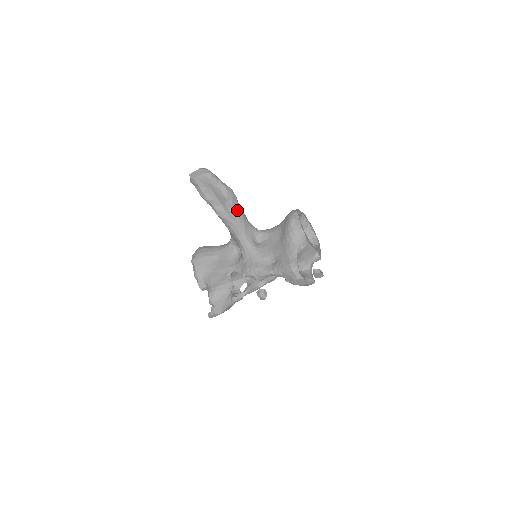
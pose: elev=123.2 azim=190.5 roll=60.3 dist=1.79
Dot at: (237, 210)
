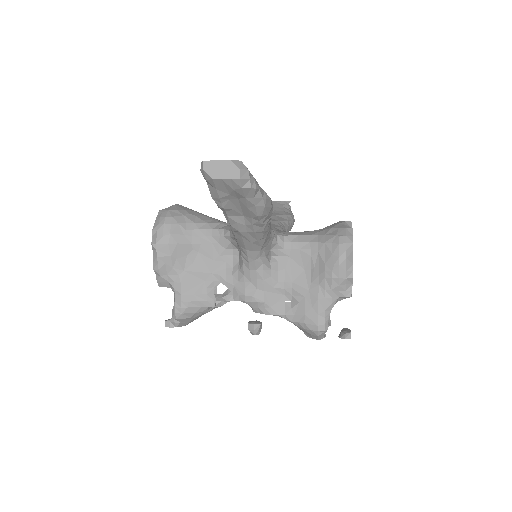
Dot at: (265, 227)
